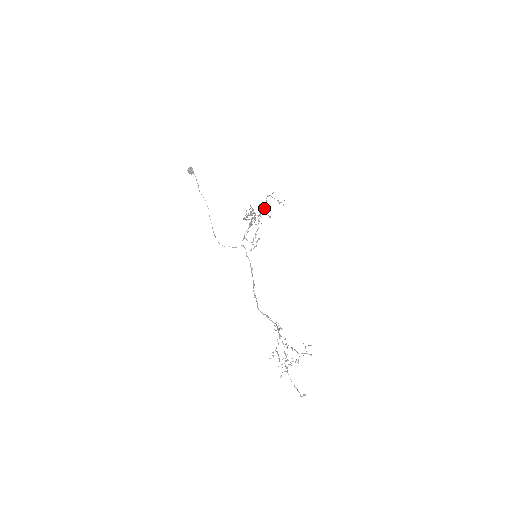
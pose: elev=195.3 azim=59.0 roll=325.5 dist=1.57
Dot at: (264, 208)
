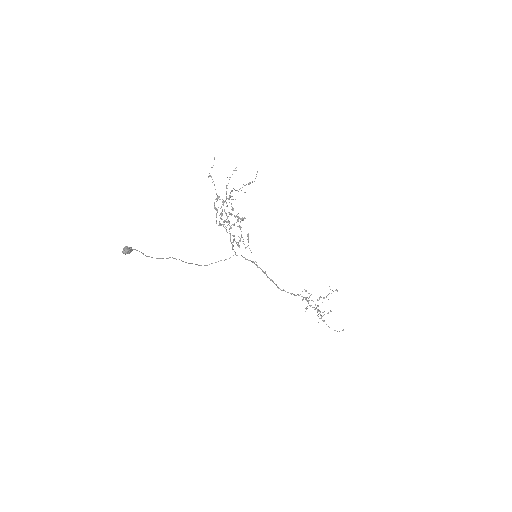
Dot at: (243, 218)
